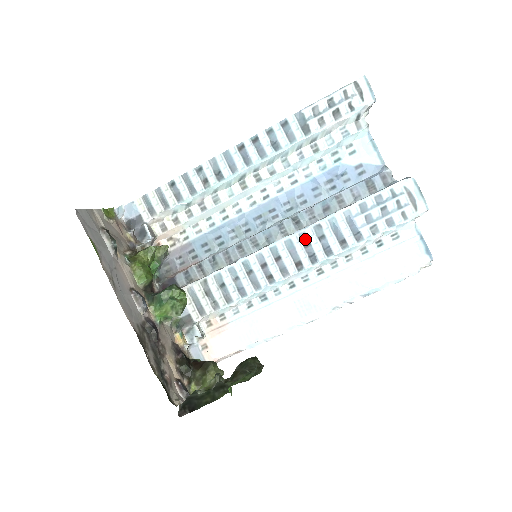
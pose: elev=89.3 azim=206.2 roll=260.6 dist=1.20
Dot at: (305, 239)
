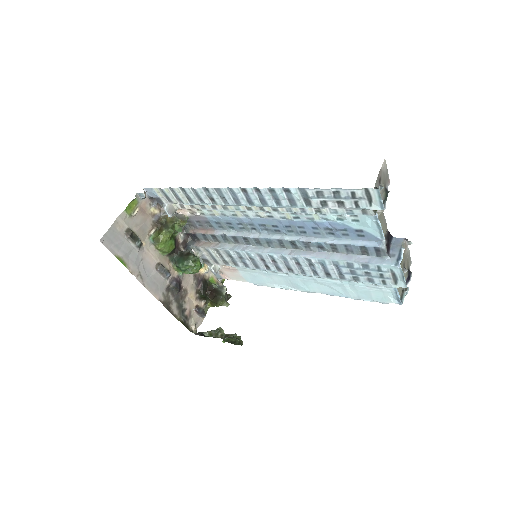
Dot at: (297, 261)
